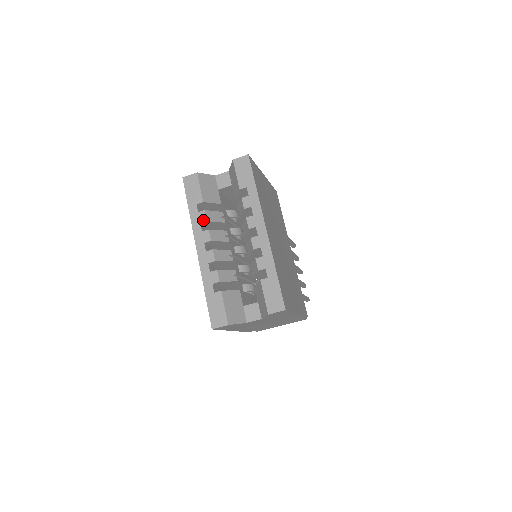
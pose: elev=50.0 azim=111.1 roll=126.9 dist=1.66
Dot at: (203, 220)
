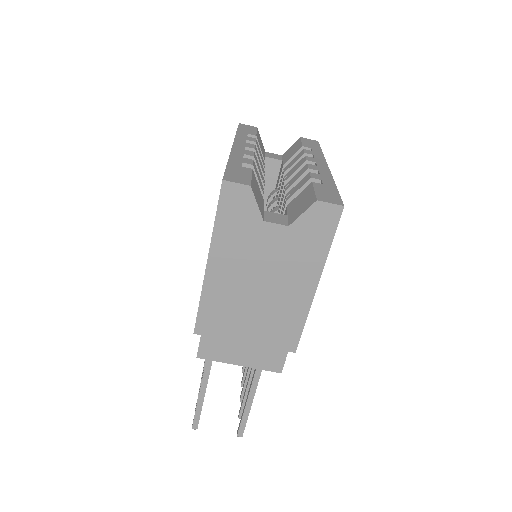
Dot at: (251, 140)
